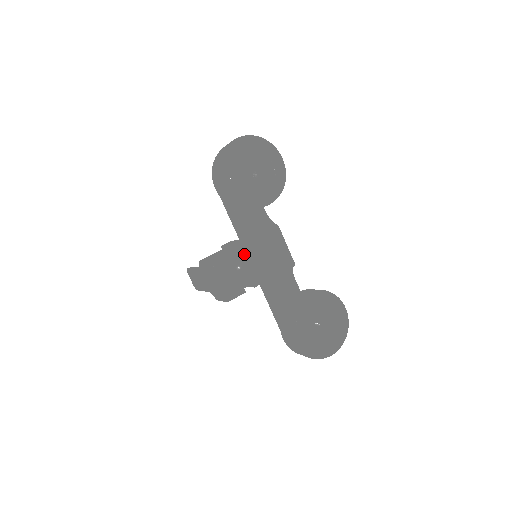
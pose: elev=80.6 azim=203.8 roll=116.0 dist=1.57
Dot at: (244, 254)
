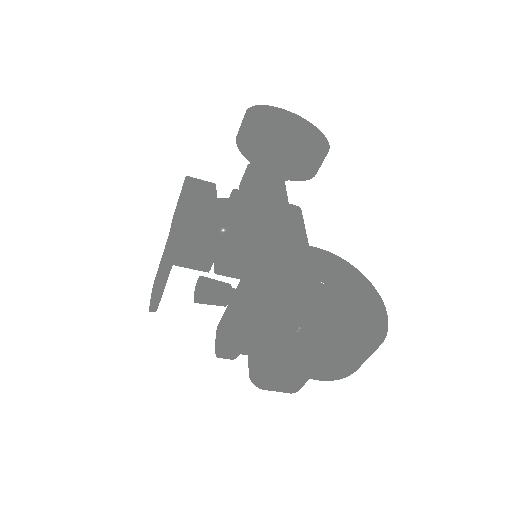
Dot at: (238, 193)
